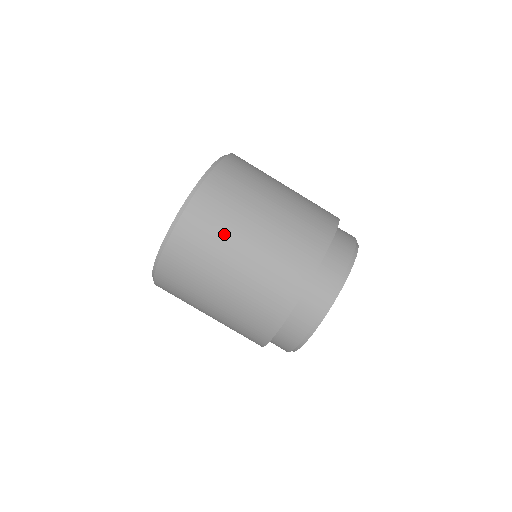
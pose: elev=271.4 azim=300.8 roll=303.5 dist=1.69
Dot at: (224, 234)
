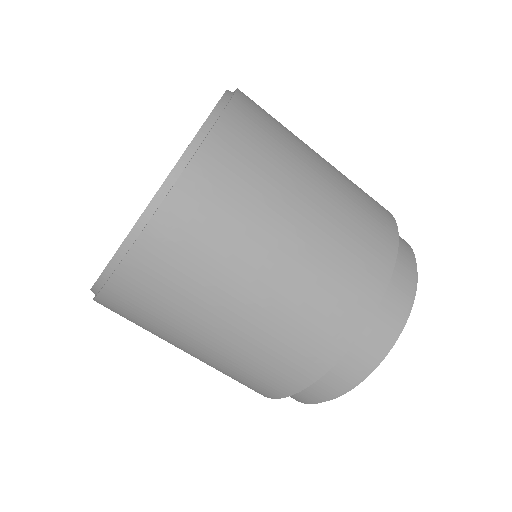
Dot at: (277, 176)
